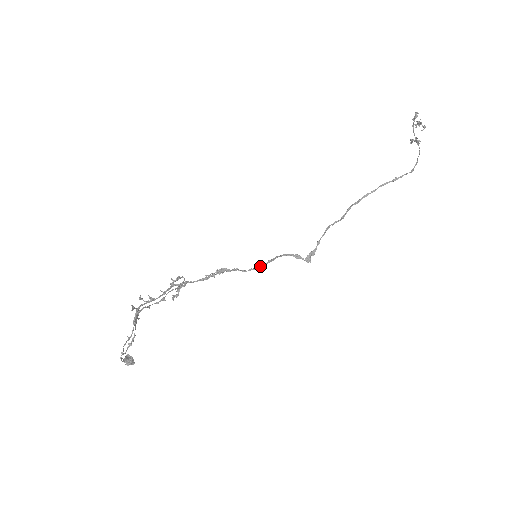
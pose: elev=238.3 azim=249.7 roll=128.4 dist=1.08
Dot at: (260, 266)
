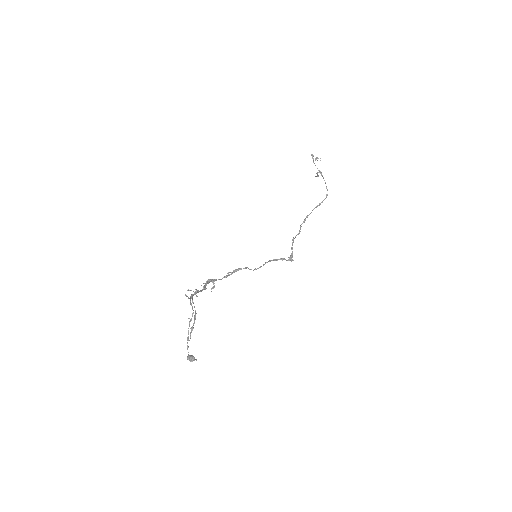
Dot at: (261, 266)
